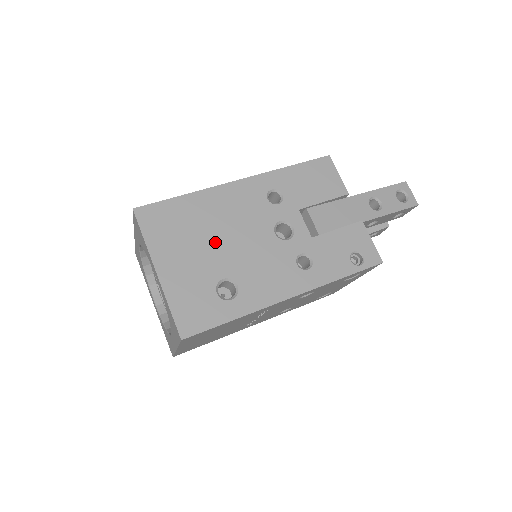
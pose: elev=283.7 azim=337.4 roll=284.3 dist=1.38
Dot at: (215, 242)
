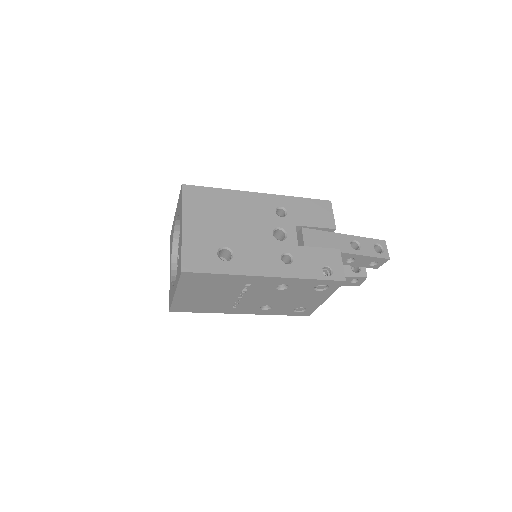
Dot at: (229, 223)
